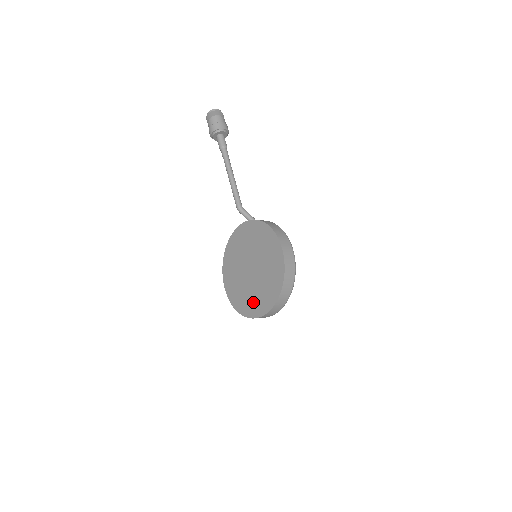
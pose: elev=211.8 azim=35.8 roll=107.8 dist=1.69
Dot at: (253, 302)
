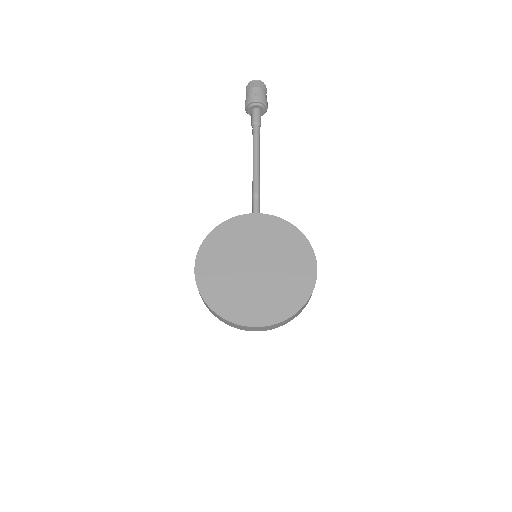
Dot at: (244, 305)
